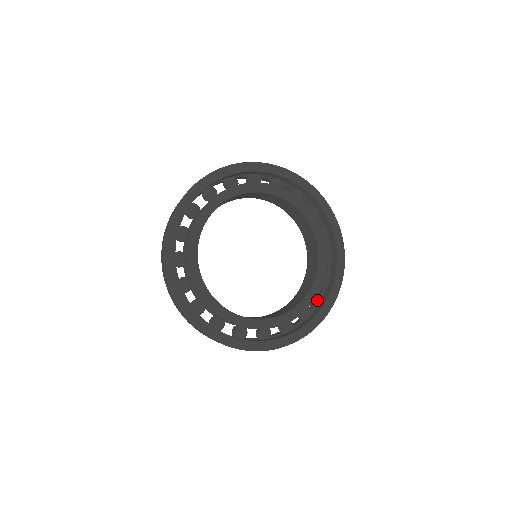
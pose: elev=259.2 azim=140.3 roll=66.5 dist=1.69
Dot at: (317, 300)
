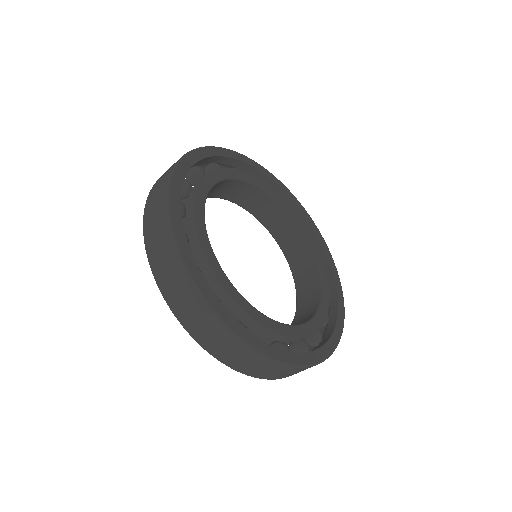
Dot at: occluded
